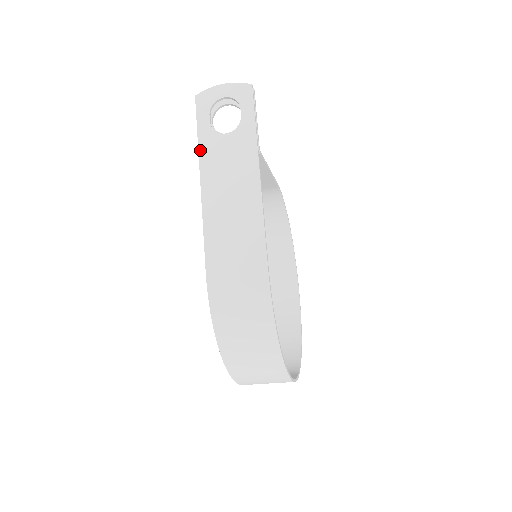
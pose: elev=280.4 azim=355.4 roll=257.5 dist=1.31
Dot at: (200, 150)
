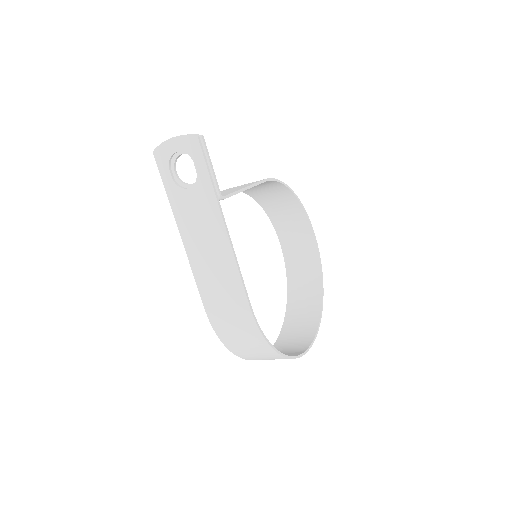
Dot at: (172, 205)
